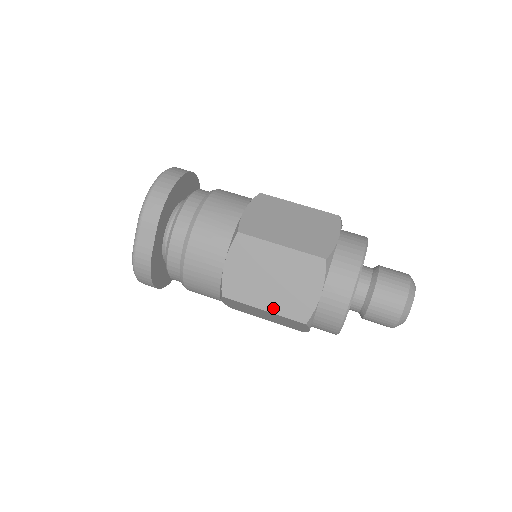
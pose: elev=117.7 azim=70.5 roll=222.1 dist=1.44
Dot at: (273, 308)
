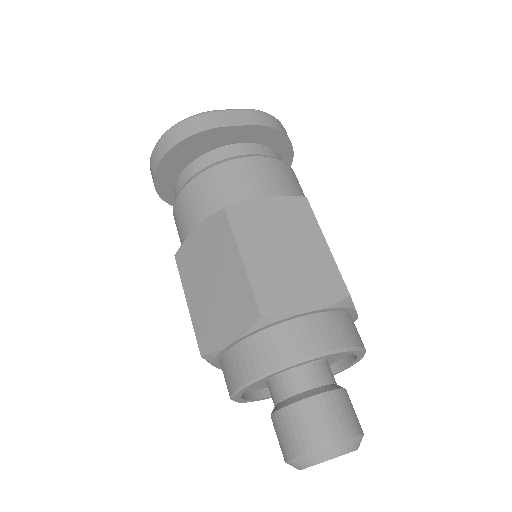
Dot at: (253, 268)
